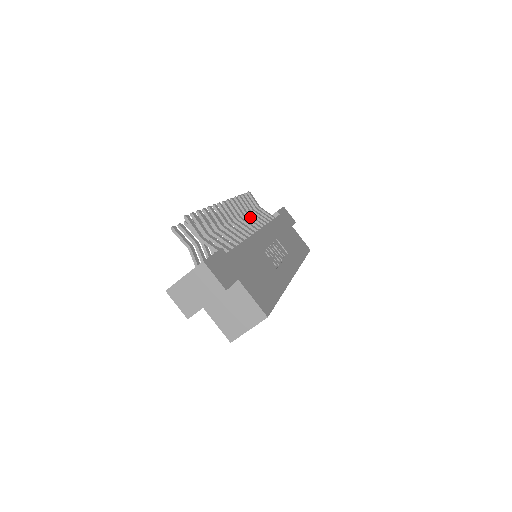
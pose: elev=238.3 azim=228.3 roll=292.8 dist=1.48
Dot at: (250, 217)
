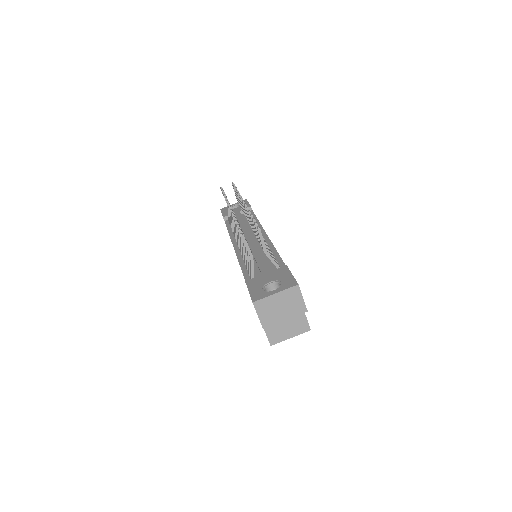
Dot at: occluded
